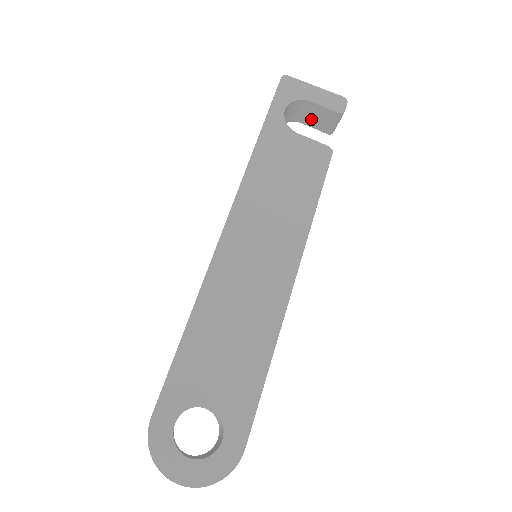
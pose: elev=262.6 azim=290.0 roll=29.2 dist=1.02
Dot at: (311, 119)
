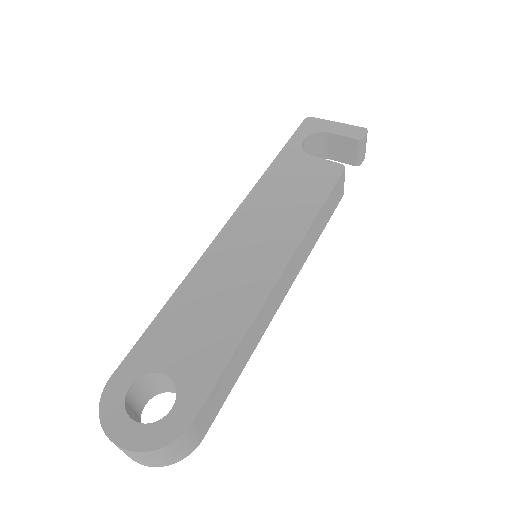
Dot at: (336, 153)
